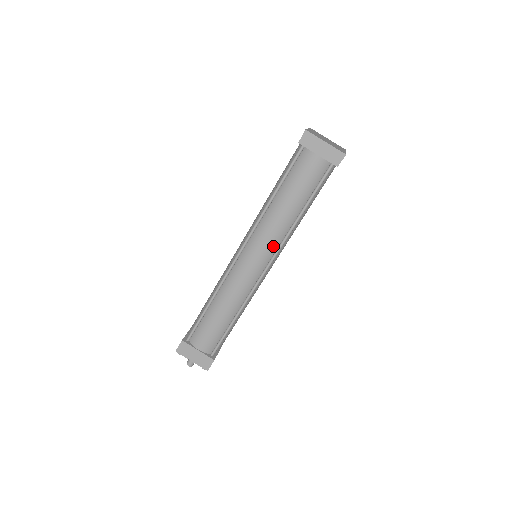
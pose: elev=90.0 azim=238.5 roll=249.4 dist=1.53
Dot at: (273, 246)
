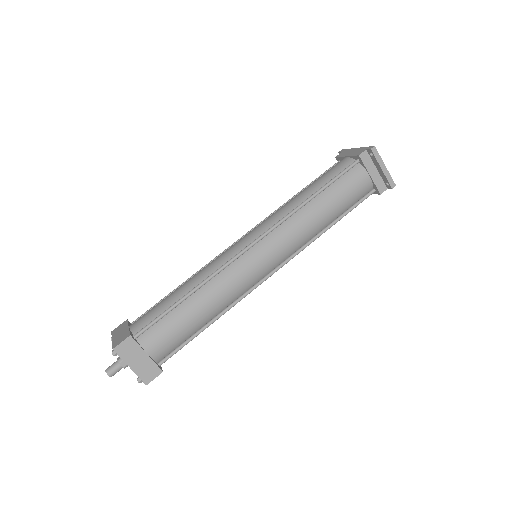
Dot at: (291, 250)
